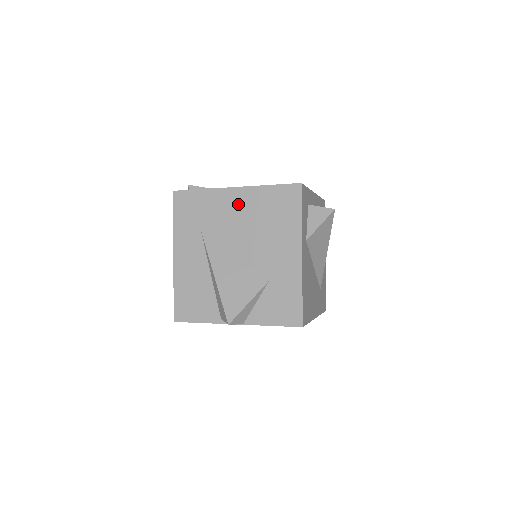
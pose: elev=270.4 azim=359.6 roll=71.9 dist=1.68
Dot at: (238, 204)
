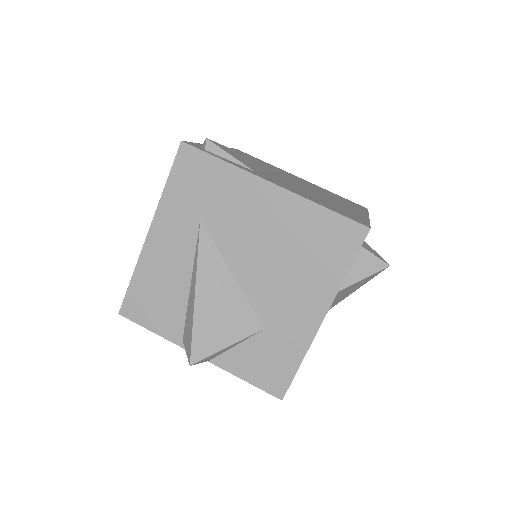
Dot at: (268, 210)
